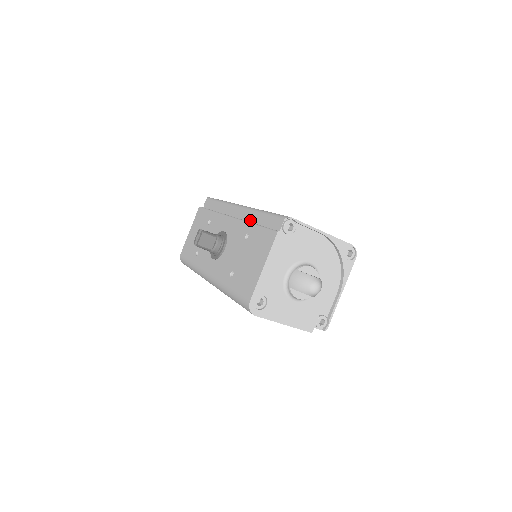
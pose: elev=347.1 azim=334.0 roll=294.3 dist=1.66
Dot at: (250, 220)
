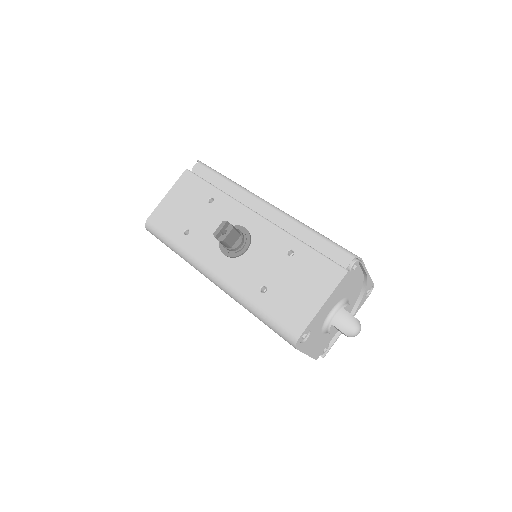
Dot at: (291, 232)
